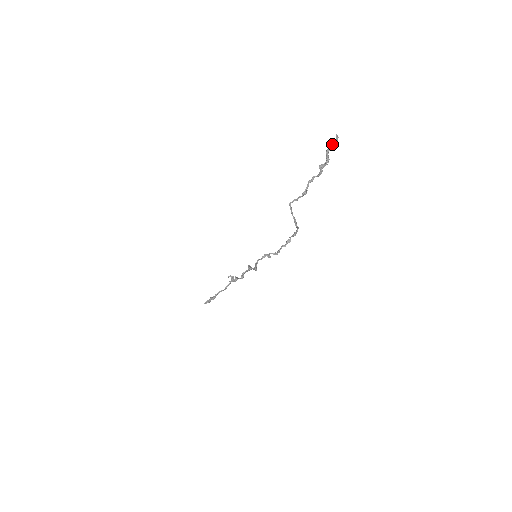
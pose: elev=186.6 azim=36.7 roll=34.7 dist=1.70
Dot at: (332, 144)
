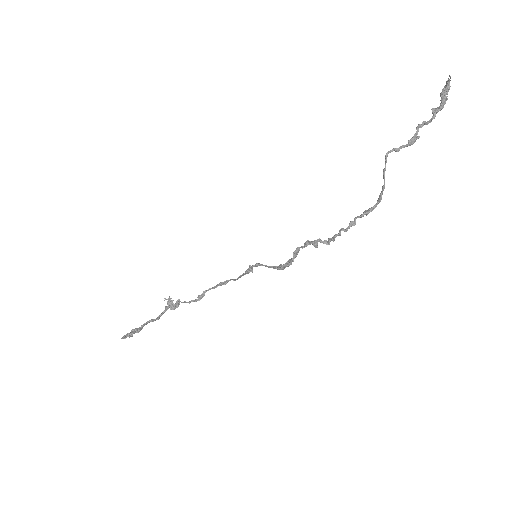
Dot at: (448, 84)
